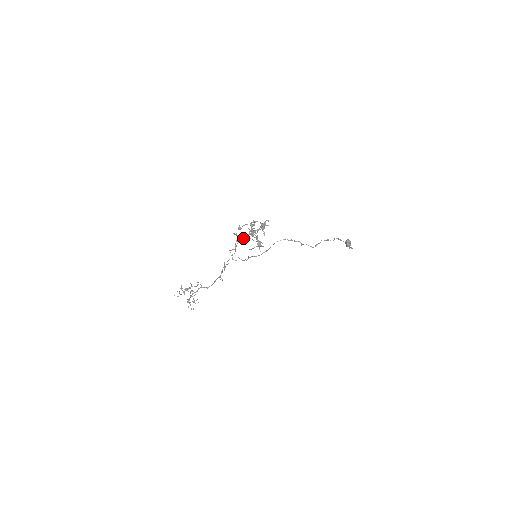
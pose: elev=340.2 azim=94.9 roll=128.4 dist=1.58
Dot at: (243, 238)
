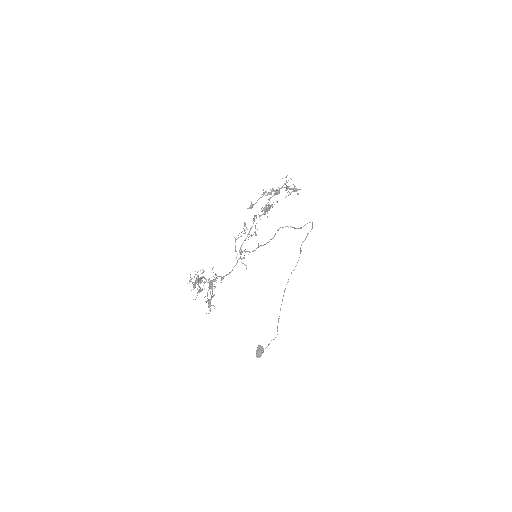
Dot at: (258, 214)
